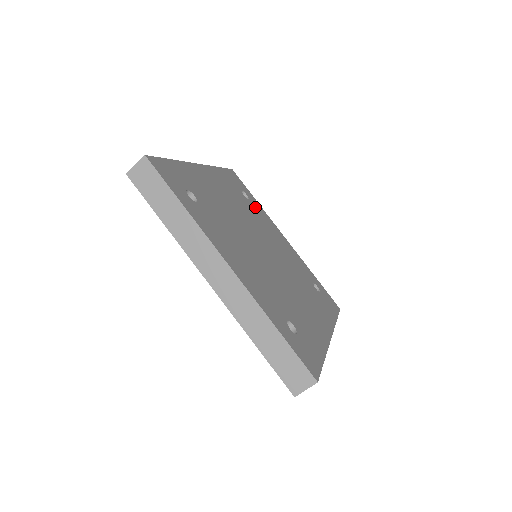
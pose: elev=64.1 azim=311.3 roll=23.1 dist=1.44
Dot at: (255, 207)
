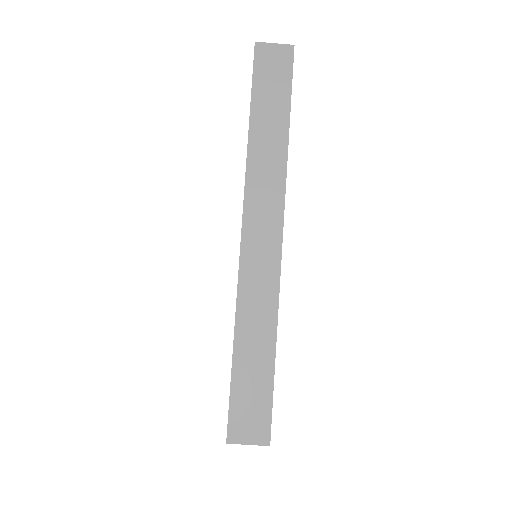
Dot at: occluded
